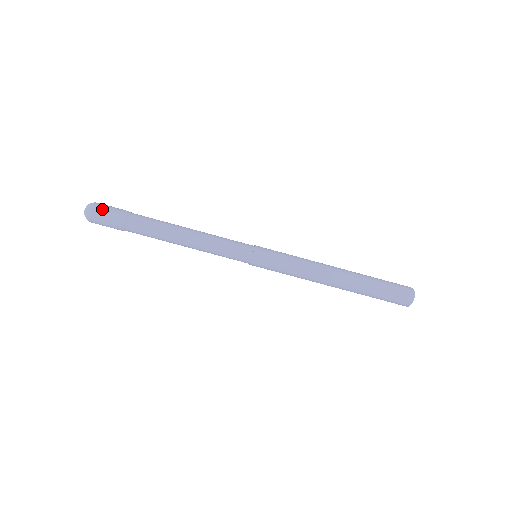
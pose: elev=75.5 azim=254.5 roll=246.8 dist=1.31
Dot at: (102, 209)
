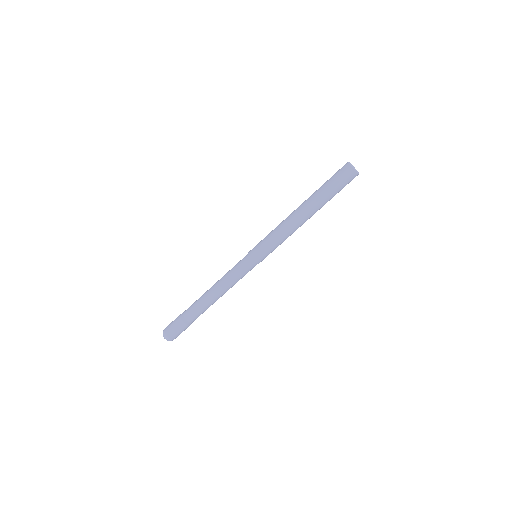
Dot at: (168, 326)
